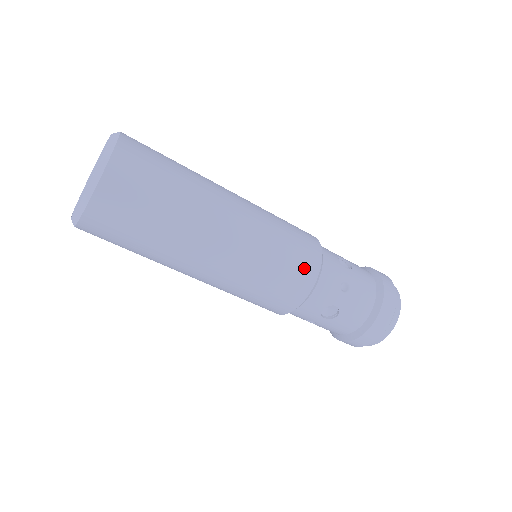
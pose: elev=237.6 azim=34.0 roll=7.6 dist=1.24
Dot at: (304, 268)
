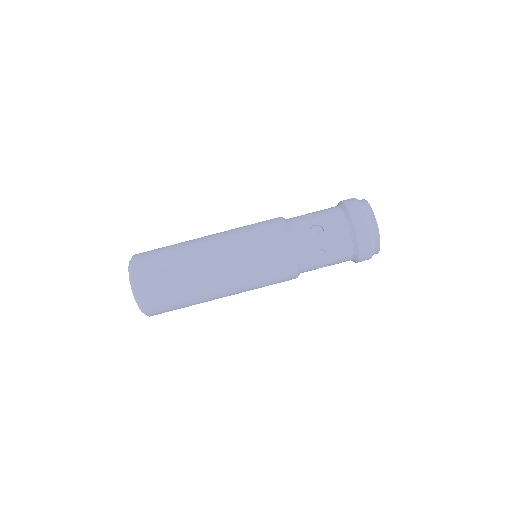
Dot at: (271, 223)
